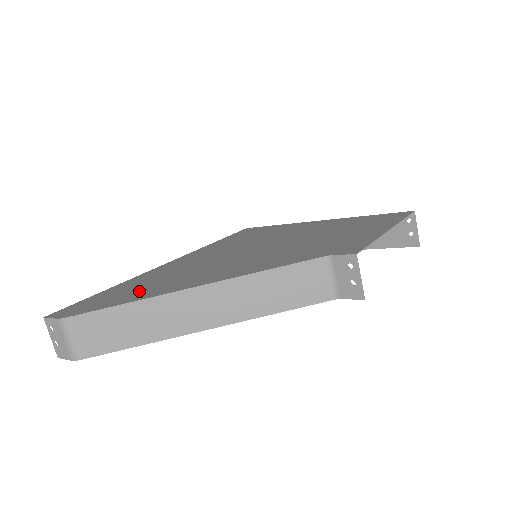
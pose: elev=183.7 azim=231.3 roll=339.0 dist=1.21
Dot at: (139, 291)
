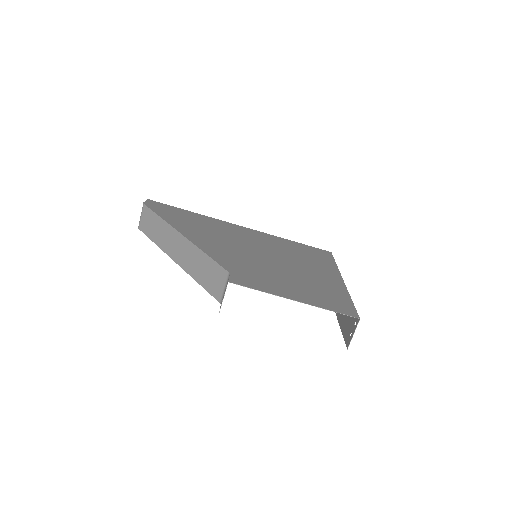
Dot at: (181, 219)
